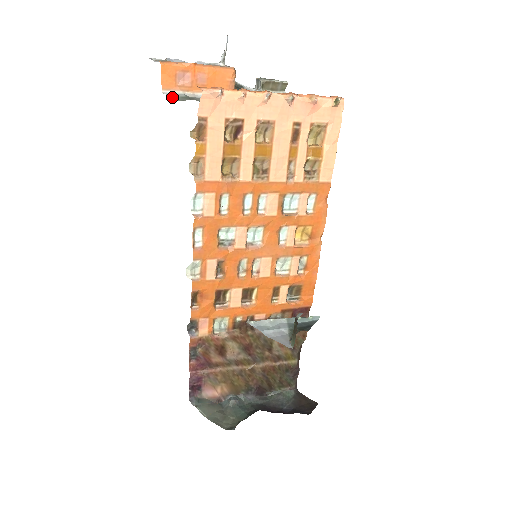
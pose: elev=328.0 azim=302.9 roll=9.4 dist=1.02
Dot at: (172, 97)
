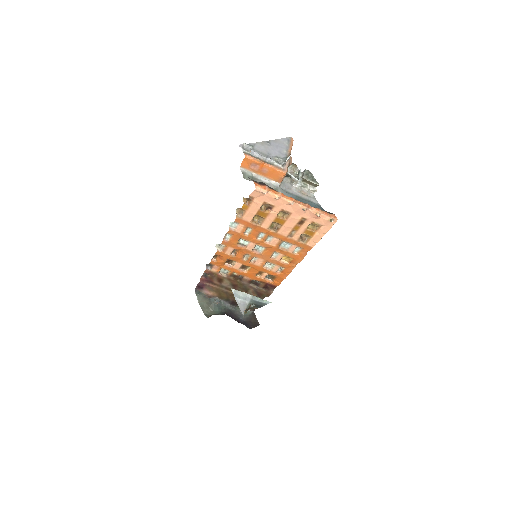
Dot at: (243, 175)
